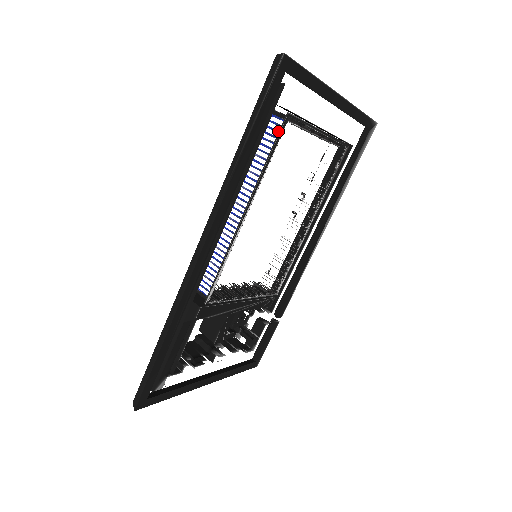
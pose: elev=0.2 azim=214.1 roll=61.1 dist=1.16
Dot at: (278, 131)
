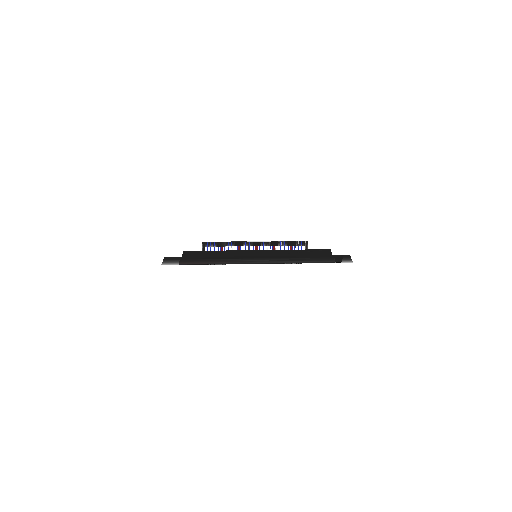
Dot at: occluded
